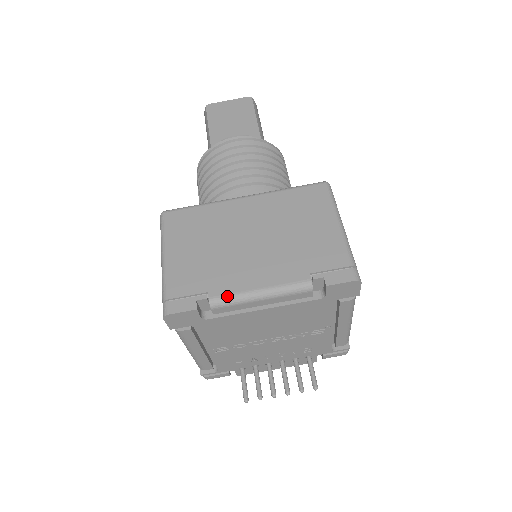
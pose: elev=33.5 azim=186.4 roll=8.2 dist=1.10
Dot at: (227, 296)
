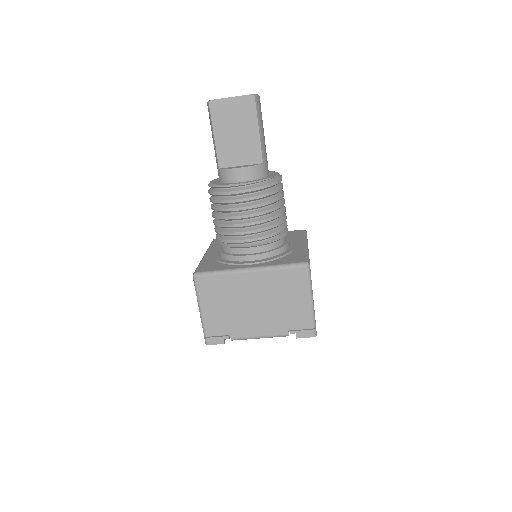
Dot at: (241, 338)
